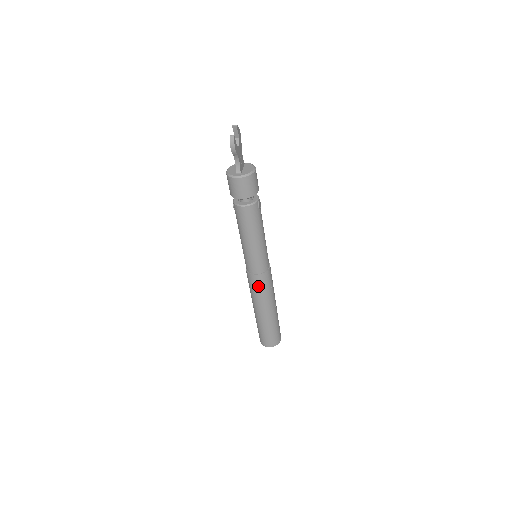
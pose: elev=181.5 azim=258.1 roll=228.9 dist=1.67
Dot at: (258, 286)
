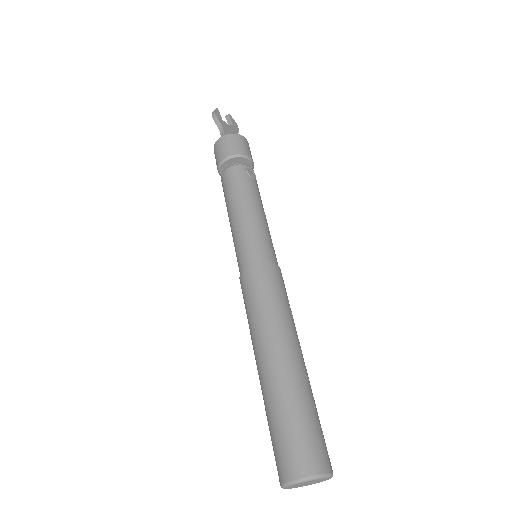
Dot at: (251, 293)
